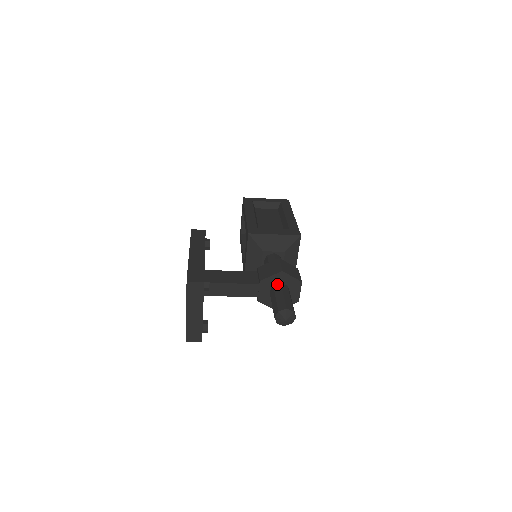
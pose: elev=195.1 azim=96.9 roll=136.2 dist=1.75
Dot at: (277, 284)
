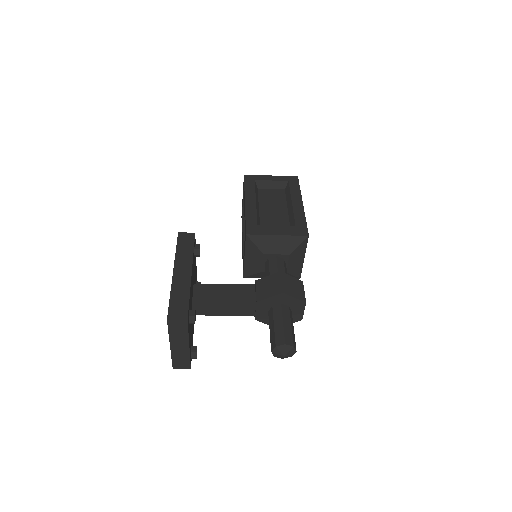
Dot at: (277, 305)
